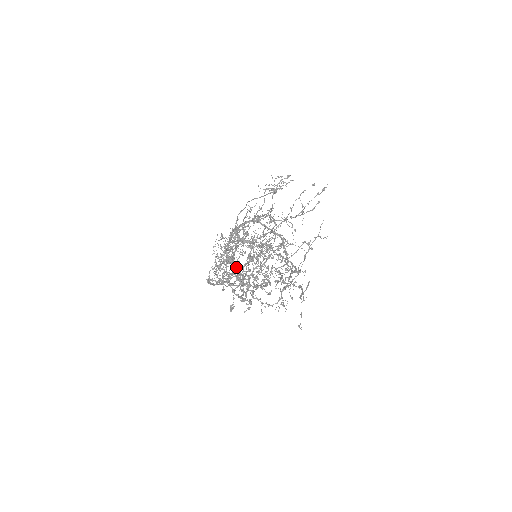
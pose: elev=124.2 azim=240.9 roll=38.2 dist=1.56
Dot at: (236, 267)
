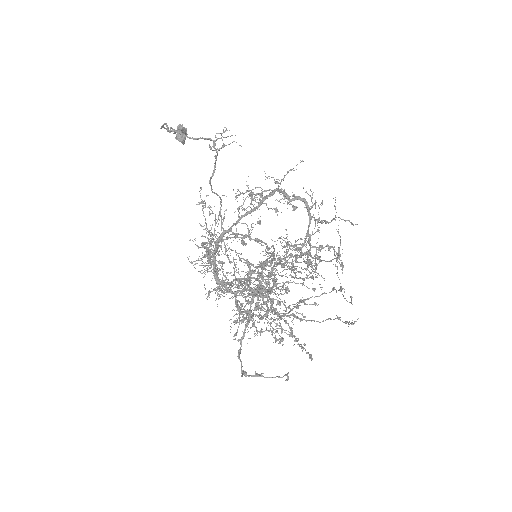
Dot at: occluded
